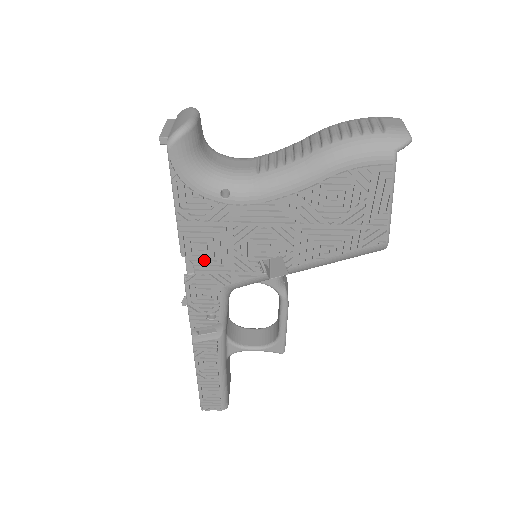
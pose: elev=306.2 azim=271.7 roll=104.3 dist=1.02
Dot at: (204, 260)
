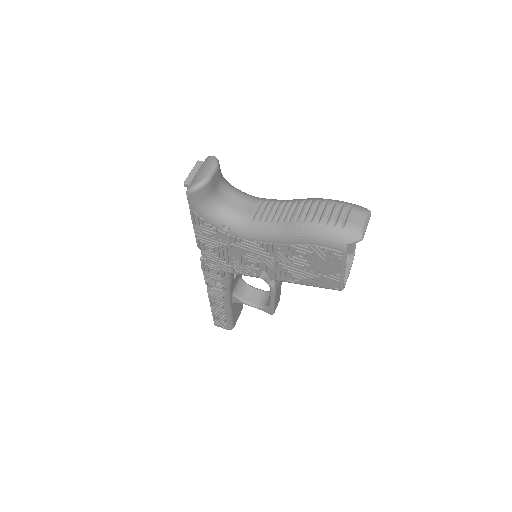
Dot at: (213, 255)
